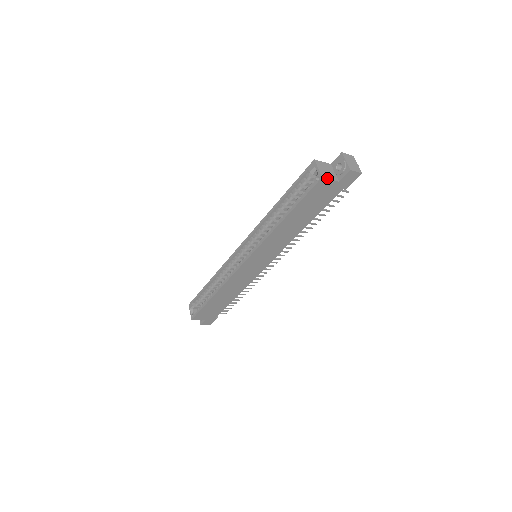
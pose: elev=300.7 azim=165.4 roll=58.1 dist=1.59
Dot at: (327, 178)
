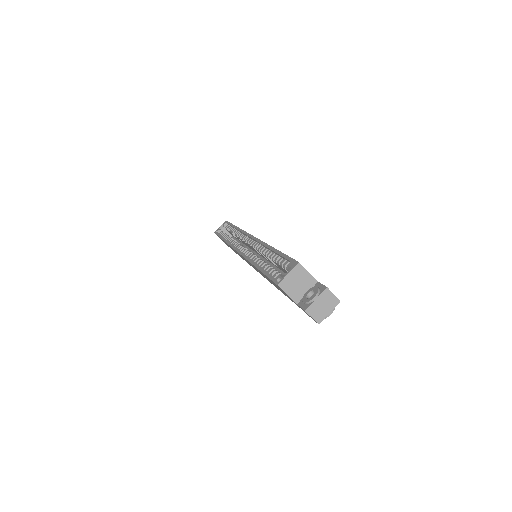
Dot at: (284, 290)
